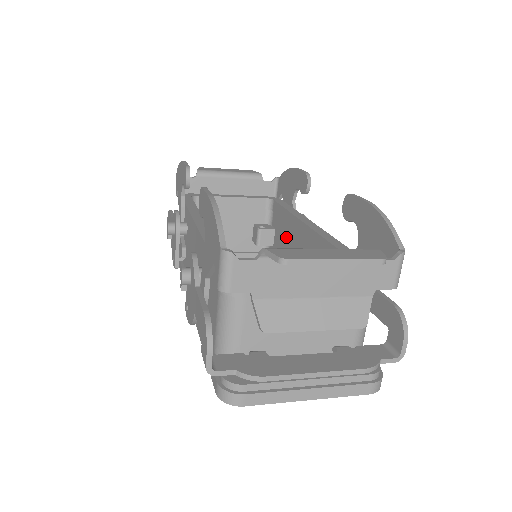
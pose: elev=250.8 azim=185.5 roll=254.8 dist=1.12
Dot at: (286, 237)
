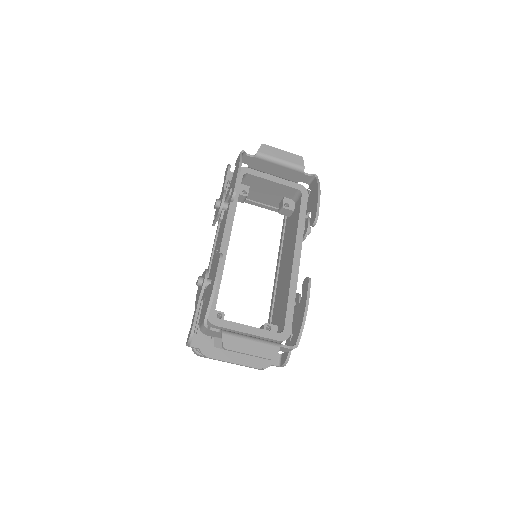
Dot at: (292, 232)
